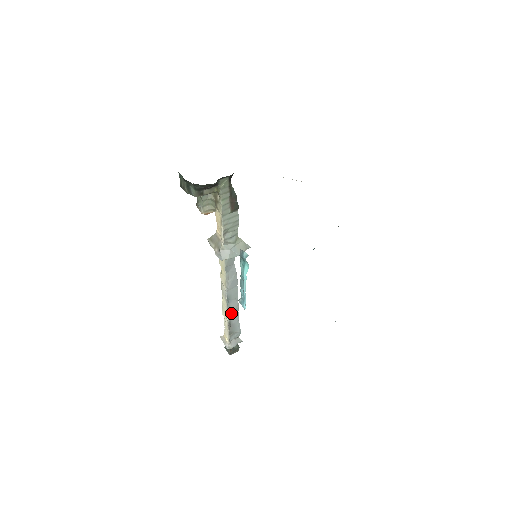
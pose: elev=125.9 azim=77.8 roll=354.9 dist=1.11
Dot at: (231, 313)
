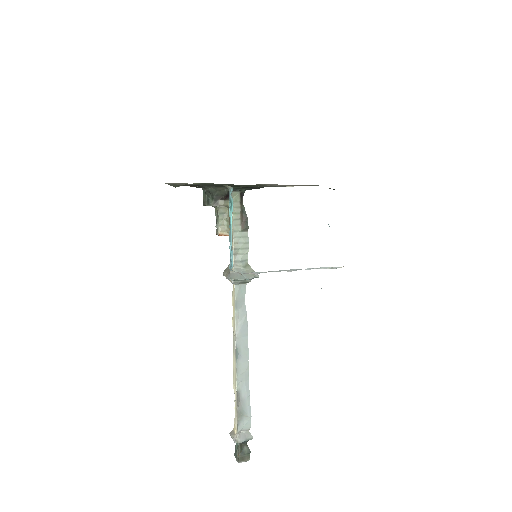
Dot at: (240, 378)
